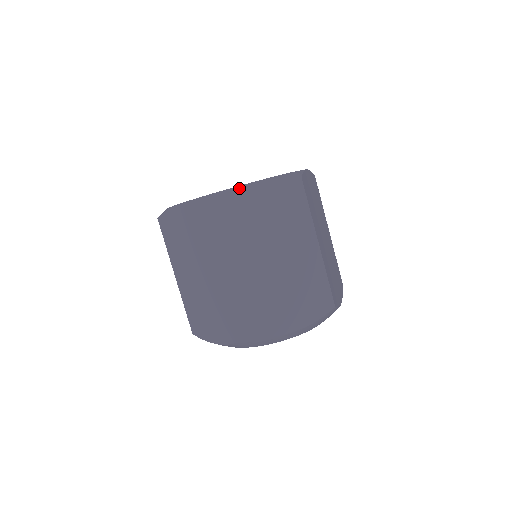
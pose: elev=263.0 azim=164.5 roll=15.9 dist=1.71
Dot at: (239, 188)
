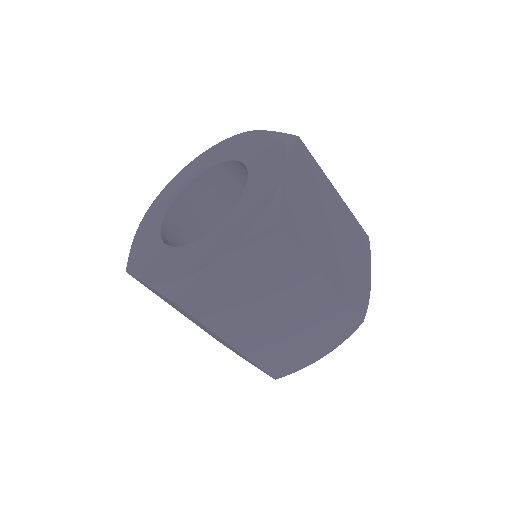
Dot at: (203, 273)
